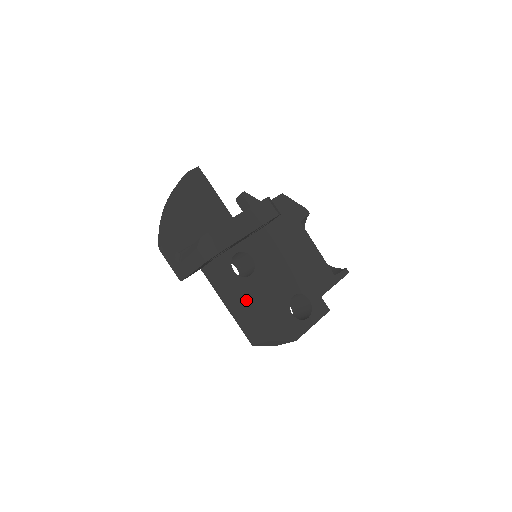
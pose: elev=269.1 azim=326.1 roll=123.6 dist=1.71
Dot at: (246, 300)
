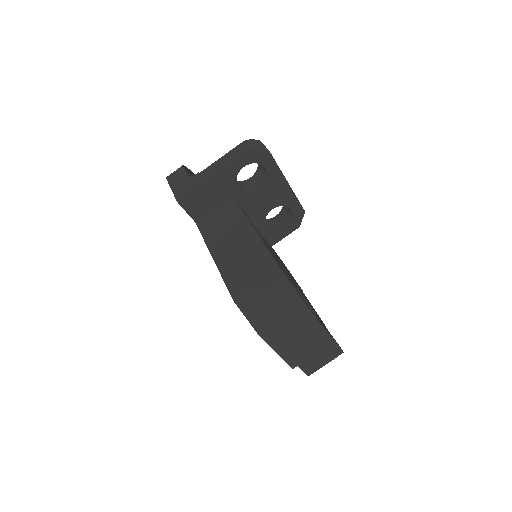
Dot at: occluded
